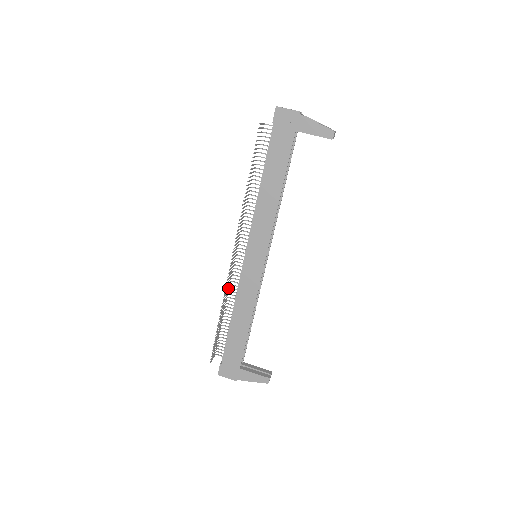
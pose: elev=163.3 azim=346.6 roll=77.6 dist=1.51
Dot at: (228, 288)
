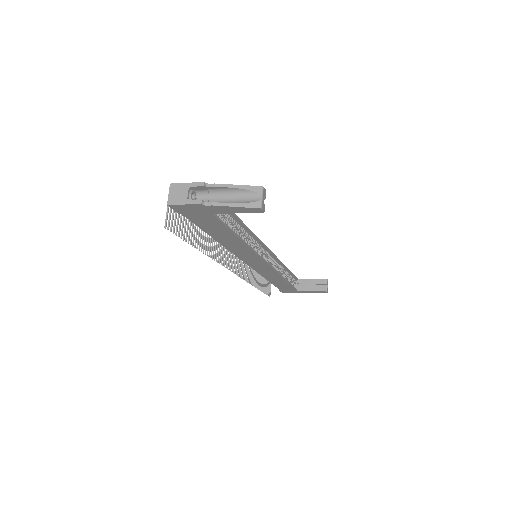
Dot at: (248, 267)
